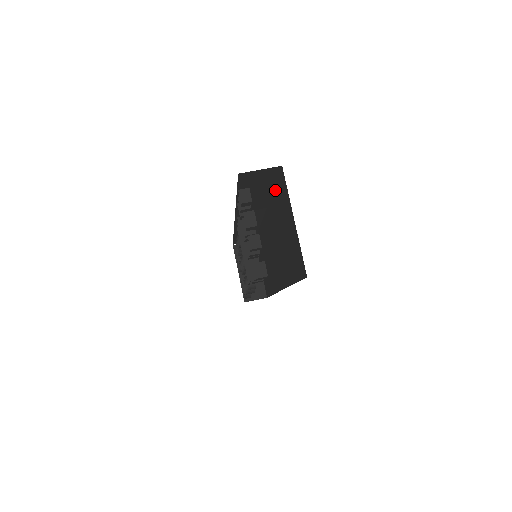
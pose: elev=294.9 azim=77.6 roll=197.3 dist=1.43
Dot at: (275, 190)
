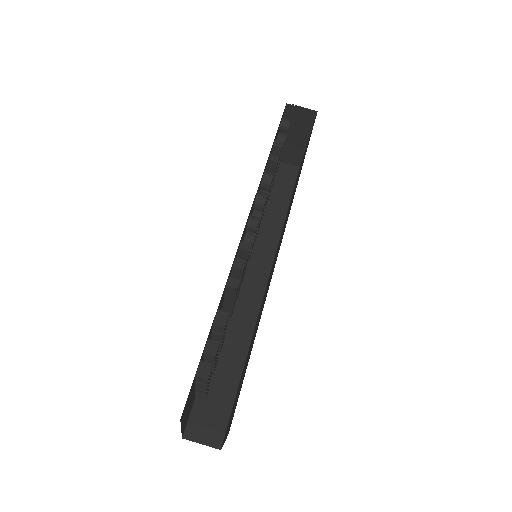
Dot at: occluded
